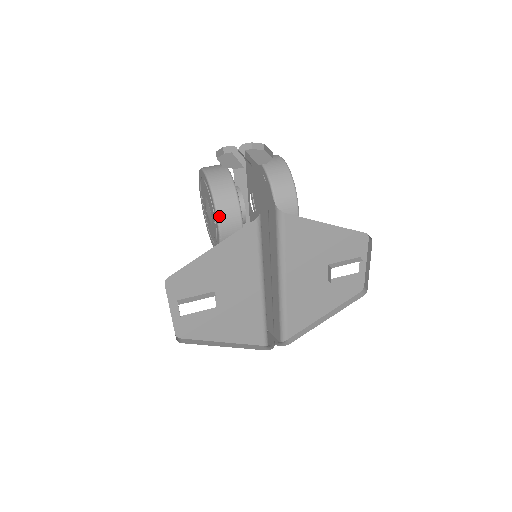
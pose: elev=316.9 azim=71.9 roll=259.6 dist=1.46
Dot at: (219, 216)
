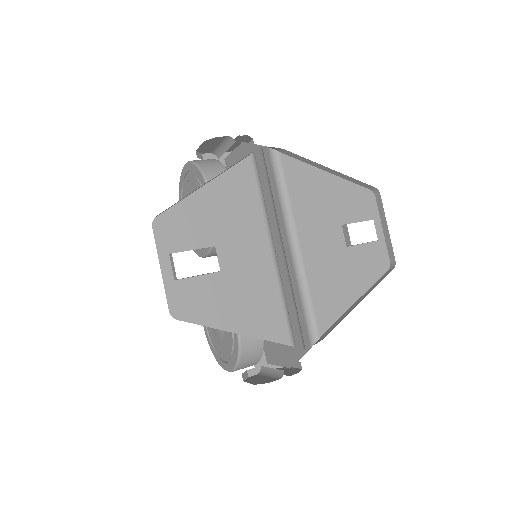
Dot at: occluded
